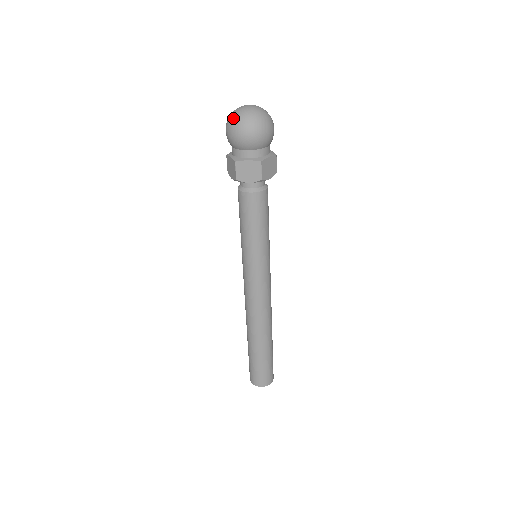
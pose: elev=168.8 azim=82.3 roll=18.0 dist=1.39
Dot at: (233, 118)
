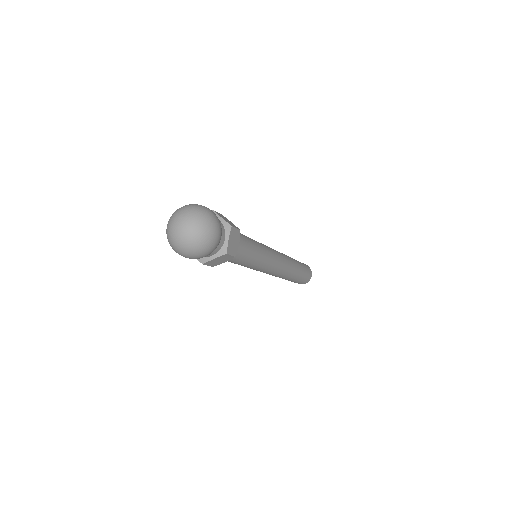
Dot at: (166, 232)
